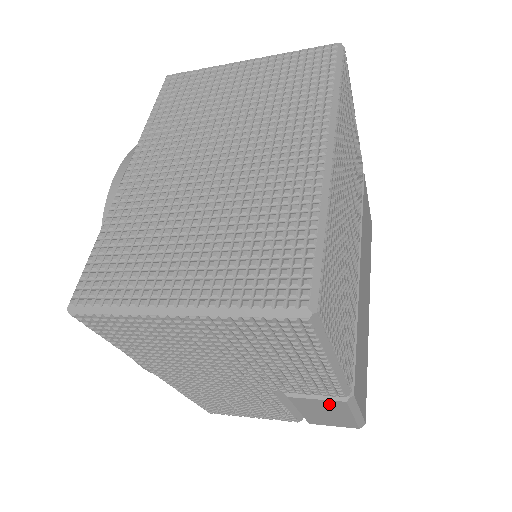
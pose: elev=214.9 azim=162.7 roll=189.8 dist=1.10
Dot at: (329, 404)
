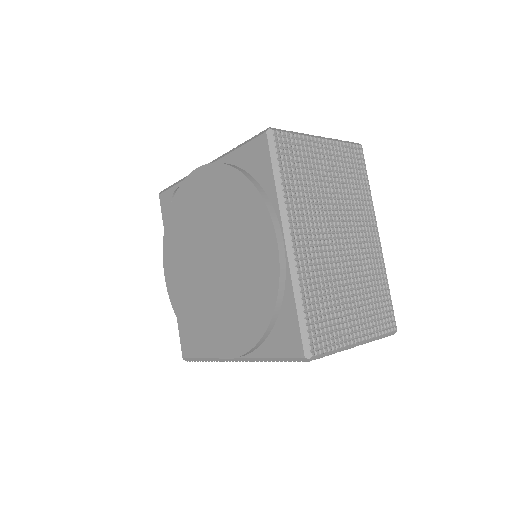
Dot at: occluded
